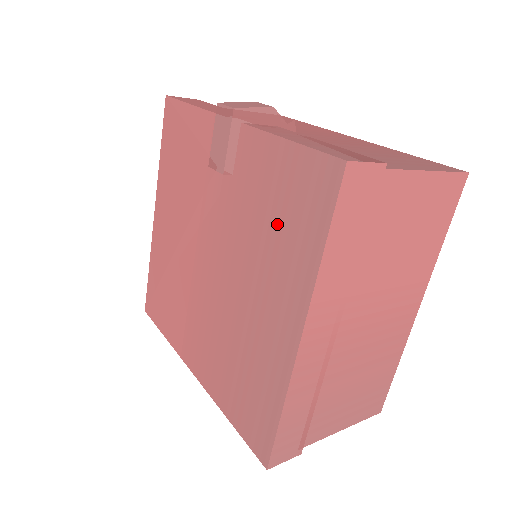
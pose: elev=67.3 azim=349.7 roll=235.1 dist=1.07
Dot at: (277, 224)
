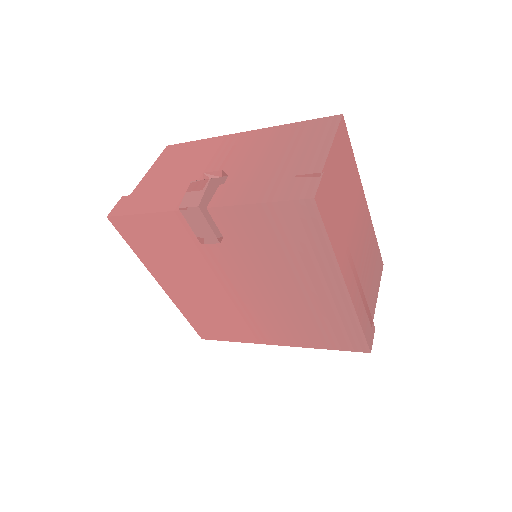
Dot at: (285, 247)
